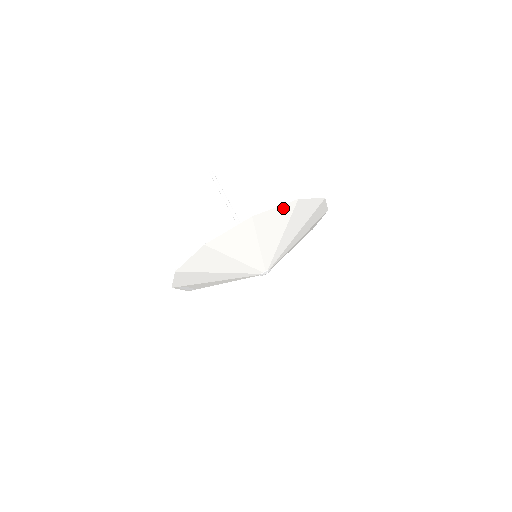
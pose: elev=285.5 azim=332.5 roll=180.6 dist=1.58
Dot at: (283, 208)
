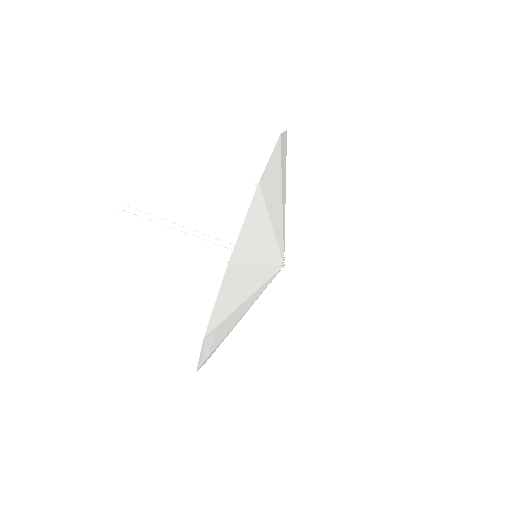
Dot at: (284, 138)
